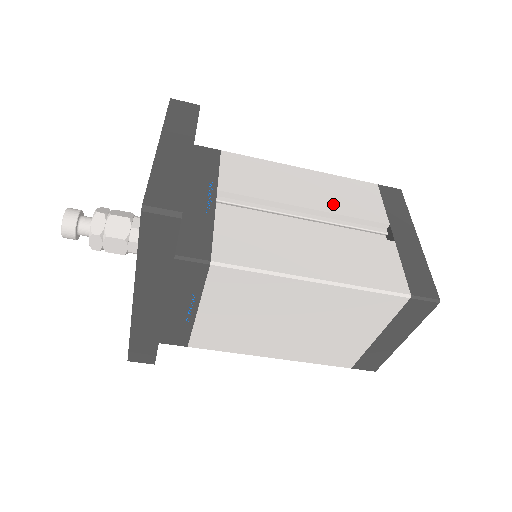
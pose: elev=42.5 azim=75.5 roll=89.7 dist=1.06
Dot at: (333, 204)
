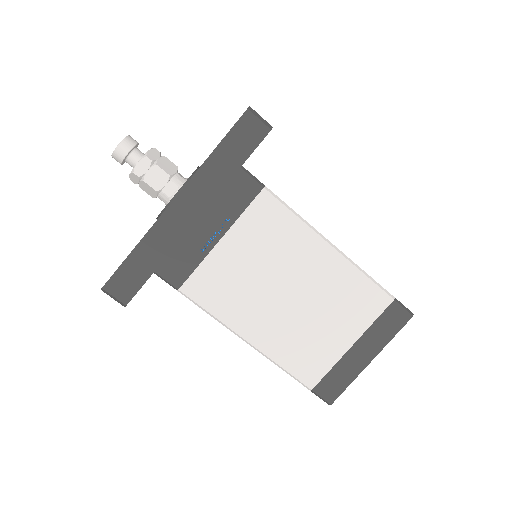
Dot at: occluded
